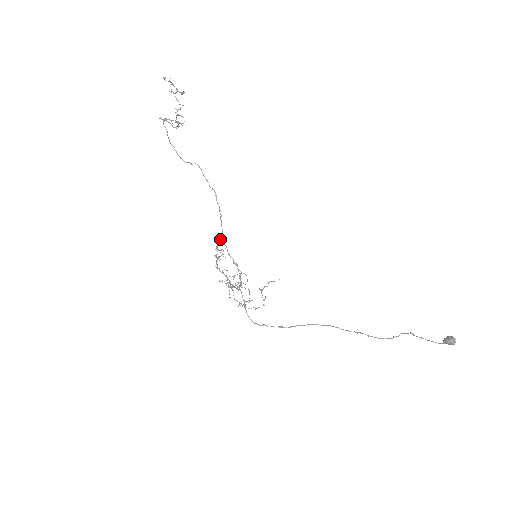
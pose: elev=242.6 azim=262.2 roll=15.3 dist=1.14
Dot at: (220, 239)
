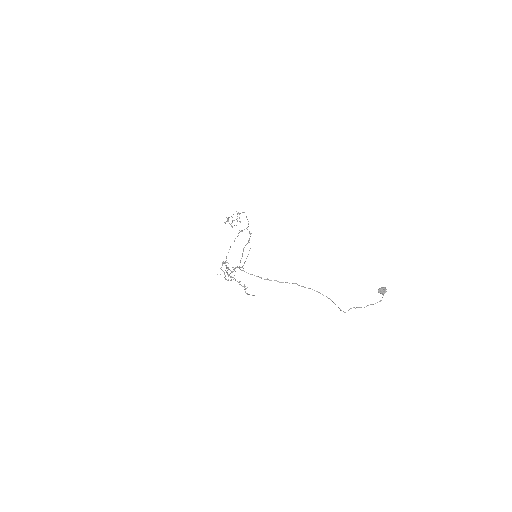
Dot at: (244, 229)
